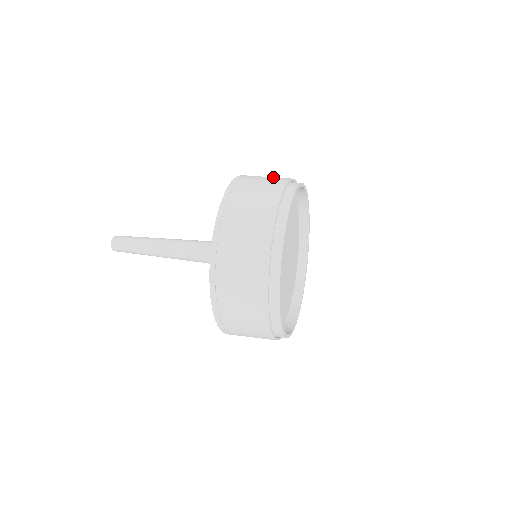
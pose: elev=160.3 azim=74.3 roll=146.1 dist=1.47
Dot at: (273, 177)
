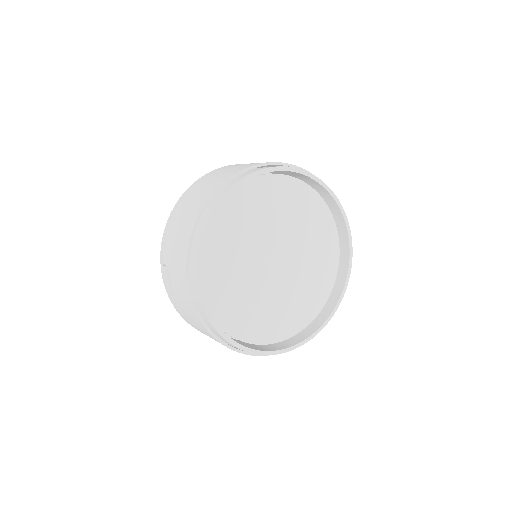
Dot at: occluded
